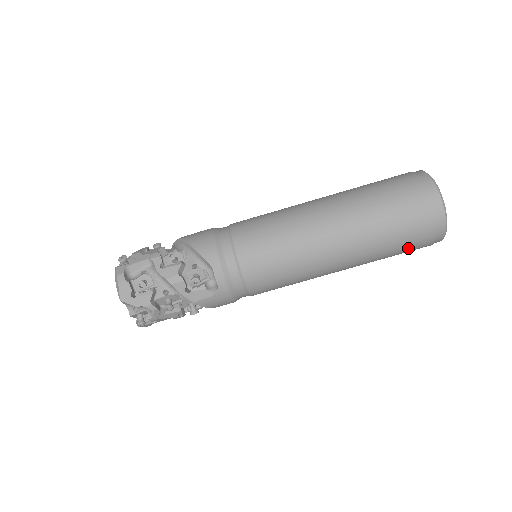
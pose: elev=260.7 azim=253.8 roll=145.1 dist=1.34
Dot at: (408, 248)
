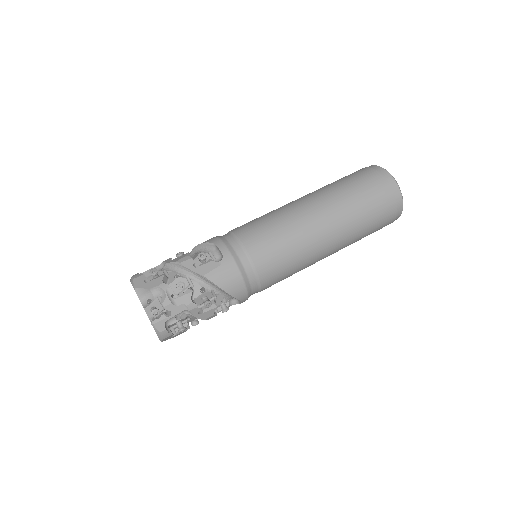
Dot at: (376, 203)
